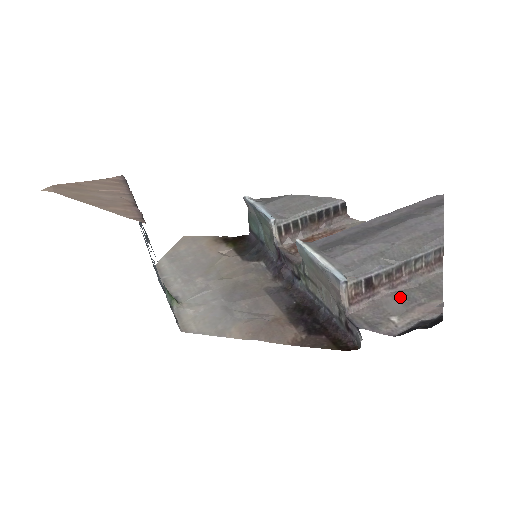
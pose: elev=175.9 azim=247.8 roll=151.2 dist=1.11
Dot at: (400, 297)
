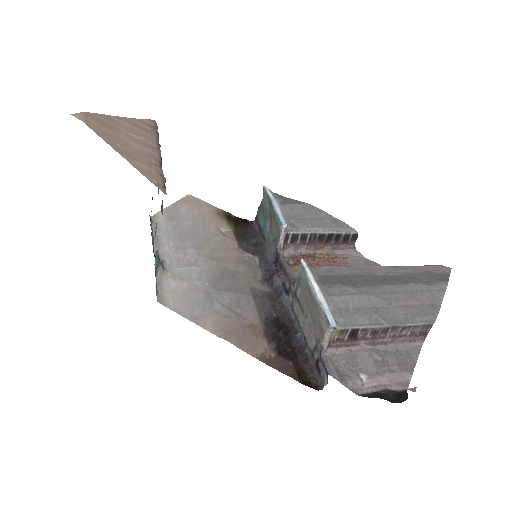
Dot at: (376, 356)
